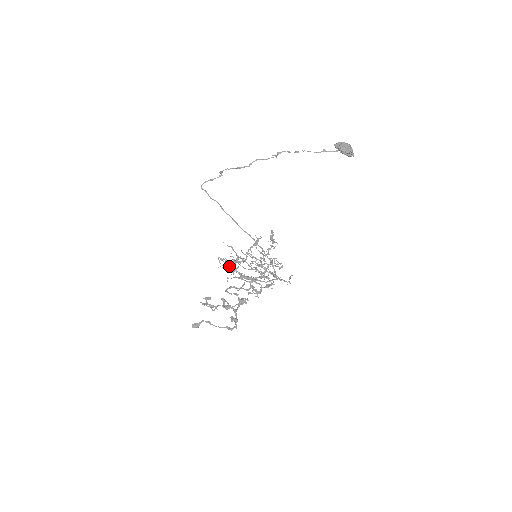
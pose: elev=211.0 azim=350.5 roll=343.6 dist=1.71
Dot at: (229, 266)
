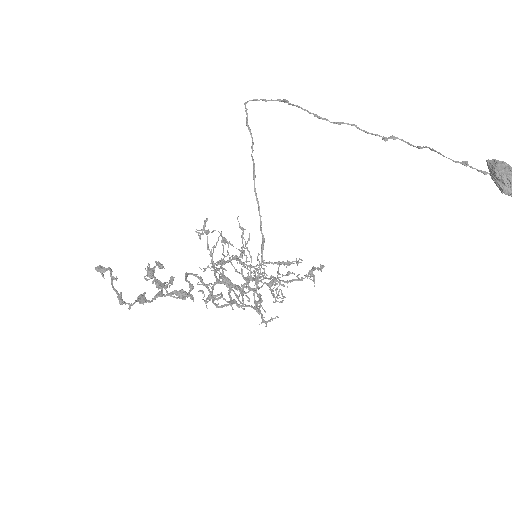
Dot at: (224, 255)
